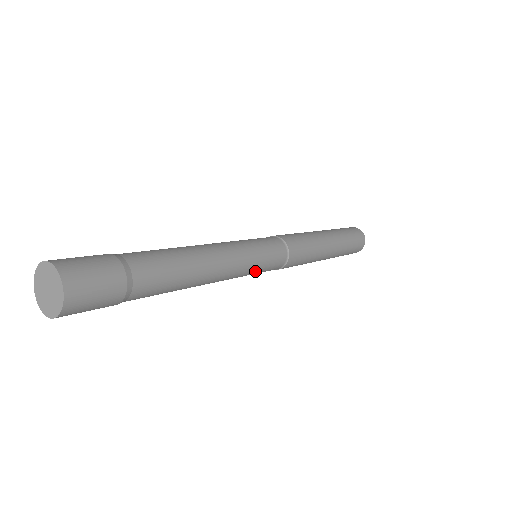
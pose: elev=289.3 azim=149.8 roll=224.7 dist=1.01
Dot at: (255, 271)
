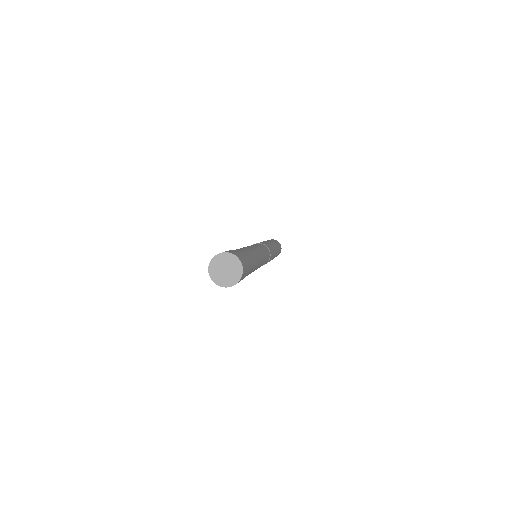
Dot at: occluded
